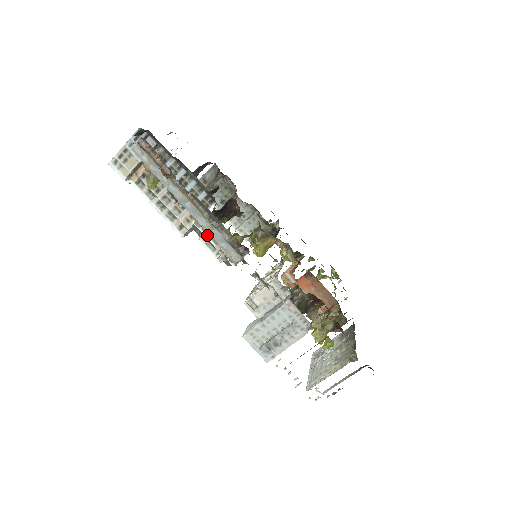
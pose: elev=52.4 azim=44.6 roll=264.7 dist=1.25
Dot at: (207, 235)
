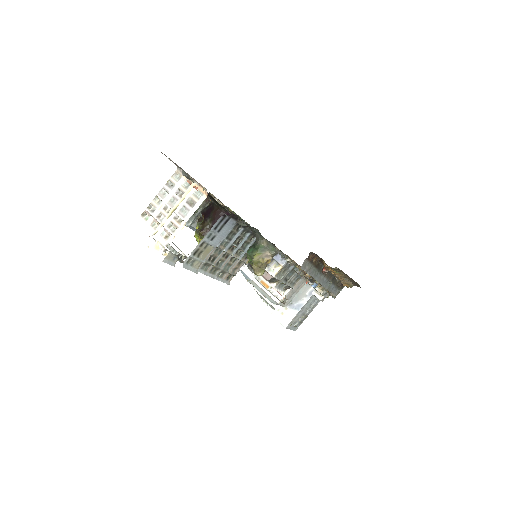
Dot at: (282, 279)
